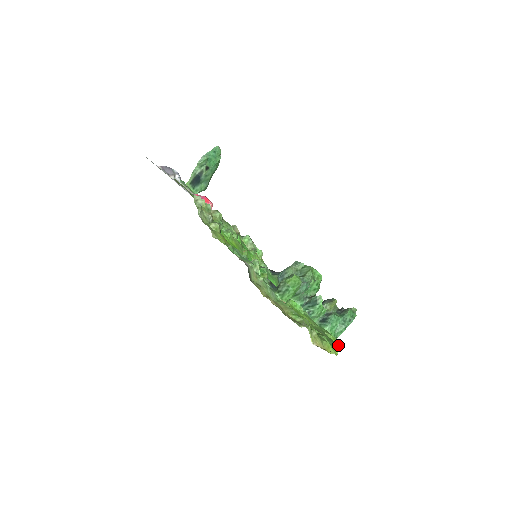
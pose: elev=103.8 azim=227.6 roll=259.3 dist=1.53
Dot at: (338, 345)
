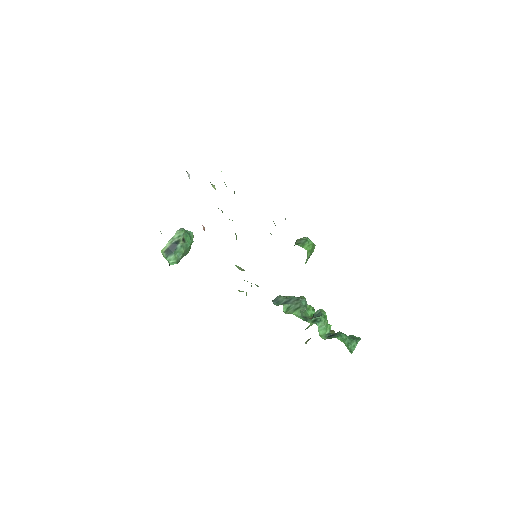
Dot at: occluded
